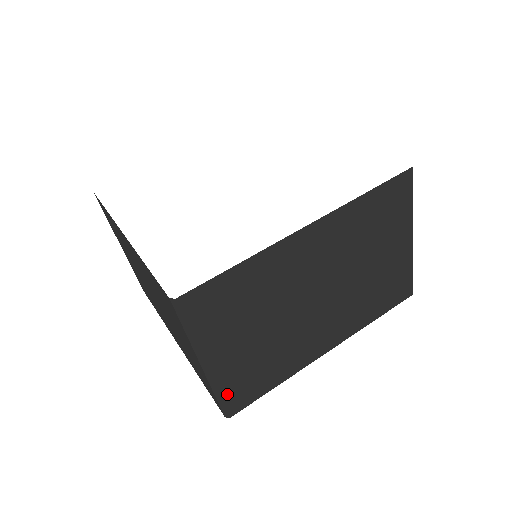
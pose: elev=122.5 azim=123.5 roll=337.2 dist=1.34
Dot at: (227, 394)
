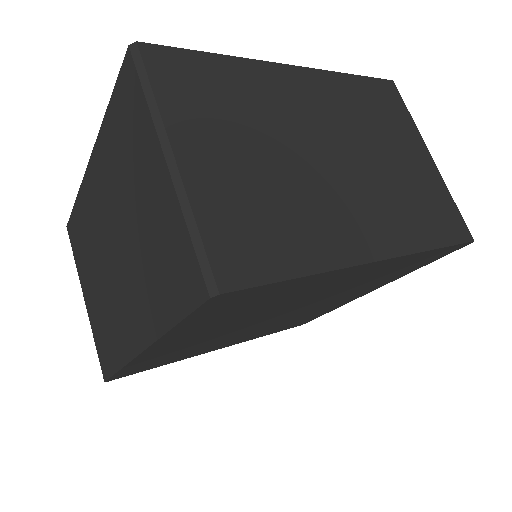
Dot at: (211, 235)
